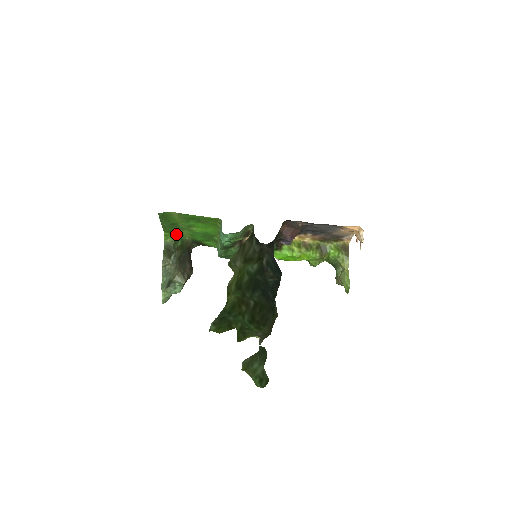
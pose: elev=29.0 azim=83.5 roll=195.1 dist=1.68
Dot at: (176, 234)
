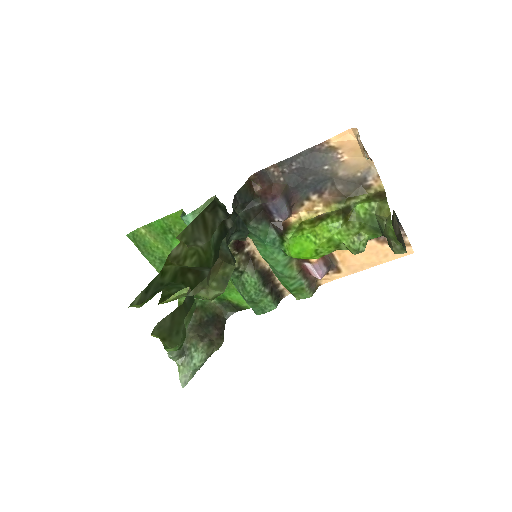
Dot at: occluded
